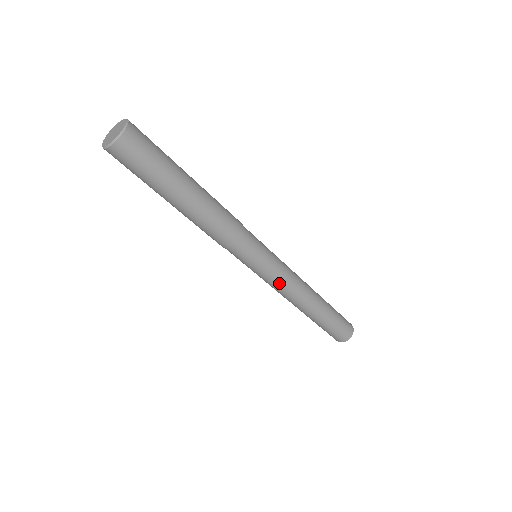
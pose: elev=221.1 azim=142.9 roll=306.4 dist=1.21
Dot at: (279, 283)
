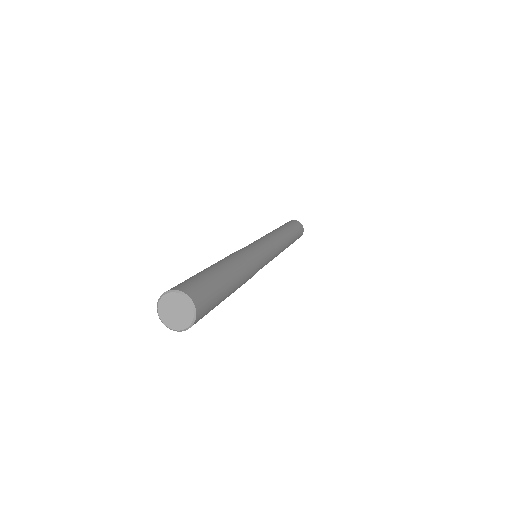
Dot at: occluded
